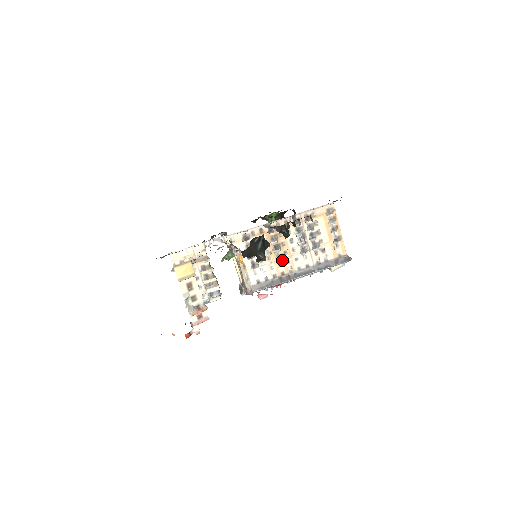
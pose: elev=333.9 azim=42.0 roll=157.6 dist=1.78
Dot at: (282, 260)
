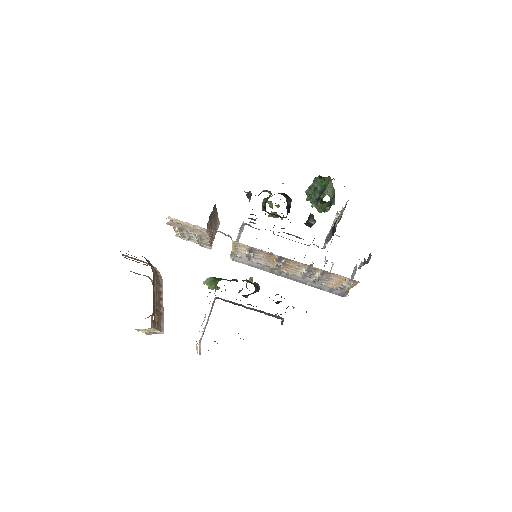
Dot at: occluded
